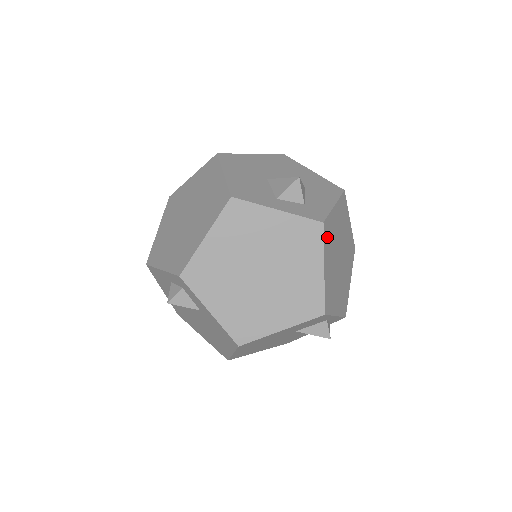
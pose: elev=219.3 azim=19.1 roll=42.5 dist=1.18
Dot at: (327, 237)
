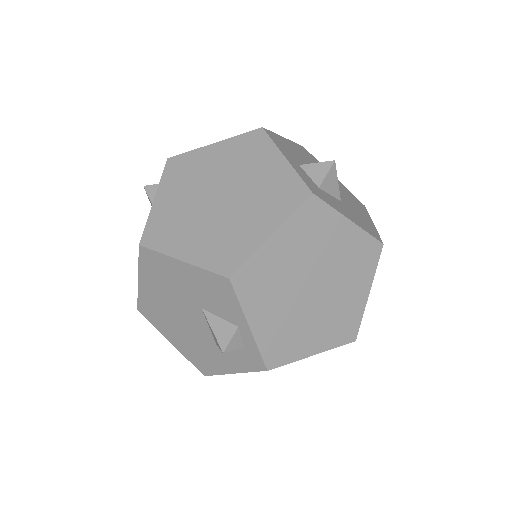
Dot at: (307, 219)
